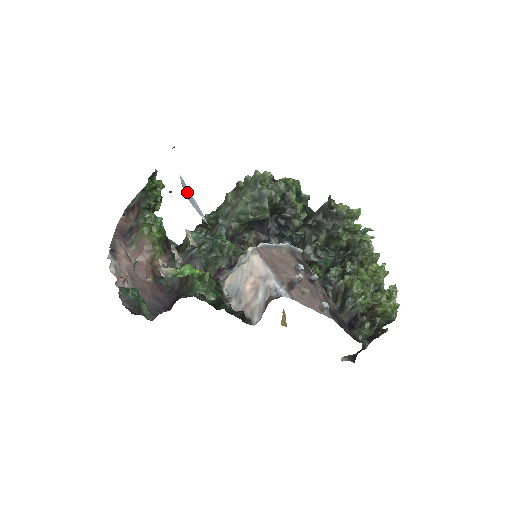
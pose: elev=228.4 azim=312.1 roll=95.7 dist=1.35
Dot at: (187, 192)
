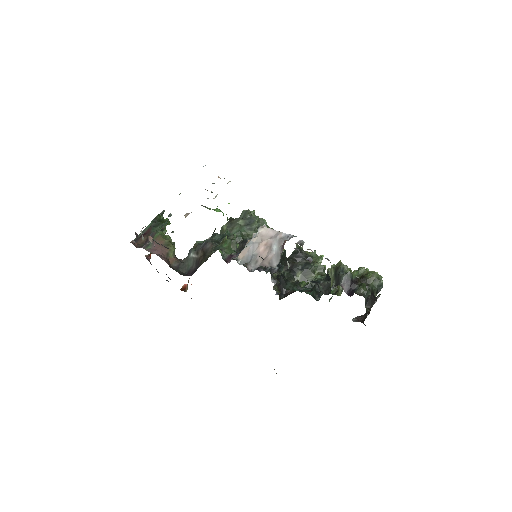
Dot at: occluded
